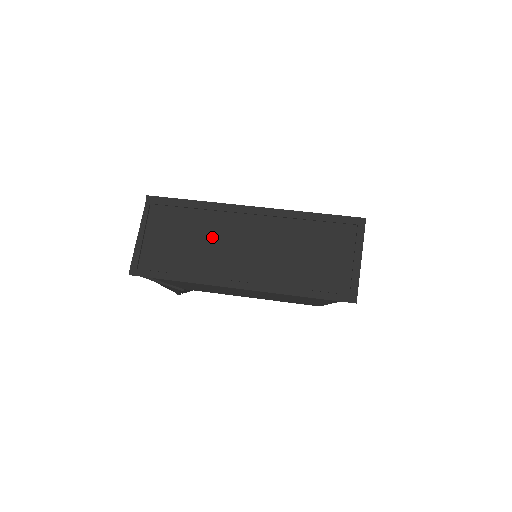
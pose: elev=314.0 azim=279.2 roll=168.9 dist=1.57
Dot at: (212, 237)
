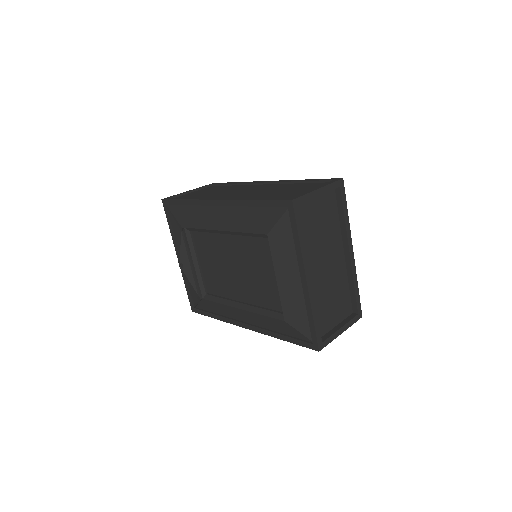
Dot at: (228, 191)
